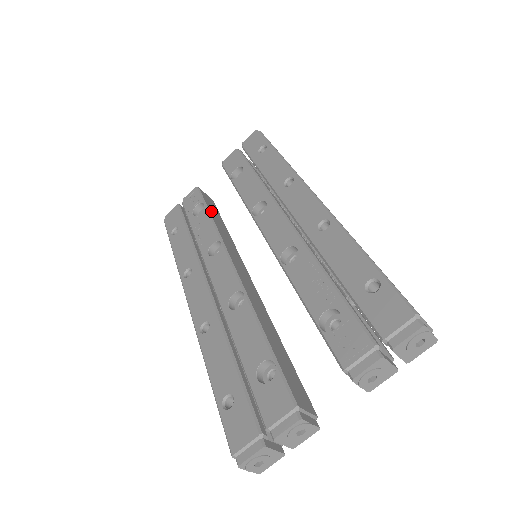
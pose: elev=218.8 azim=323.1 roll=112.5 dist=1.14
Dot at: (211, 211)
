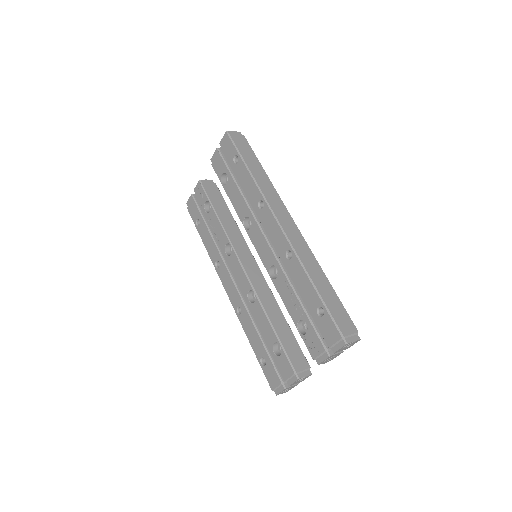
Dot at: (217, 208)
